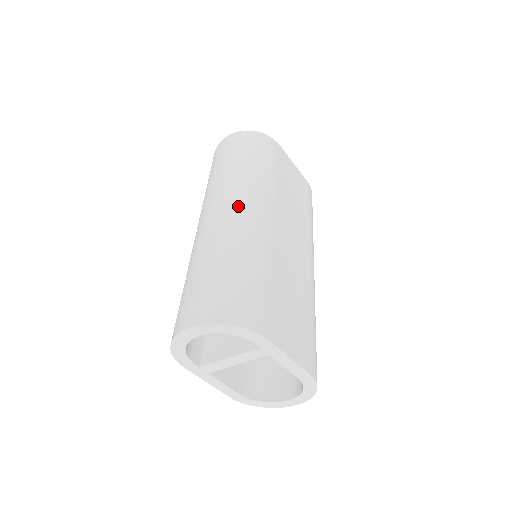
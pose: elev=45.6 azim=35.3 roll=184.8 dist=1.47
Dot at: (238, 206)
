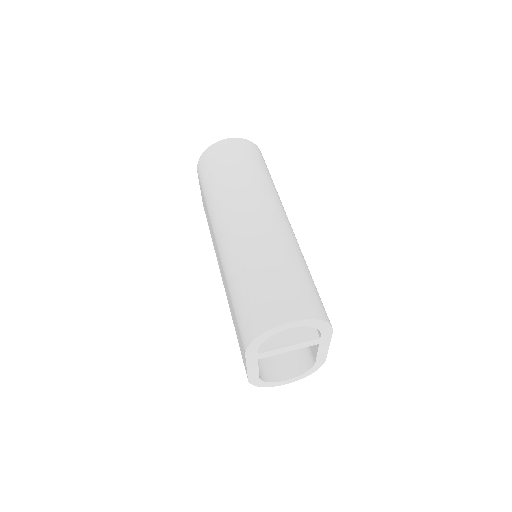
Dot at: (277, 215)
